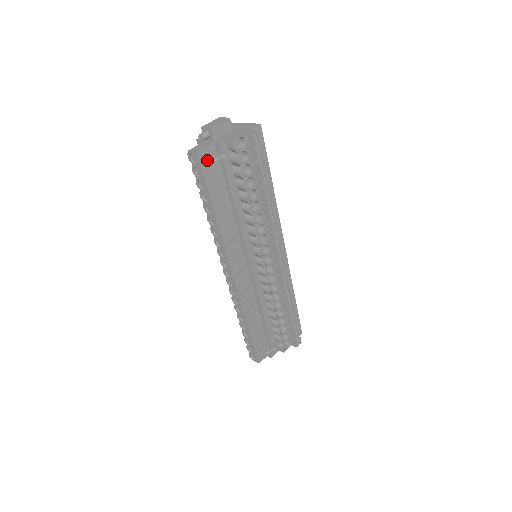
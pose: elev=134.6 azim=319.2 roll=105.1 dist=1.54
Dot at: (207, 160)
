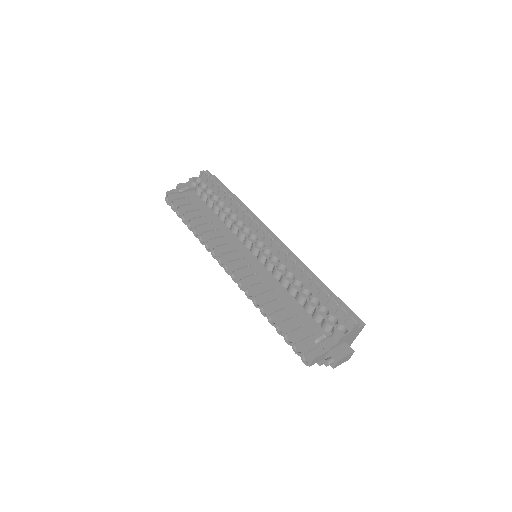
Dot at: (177, 195)
